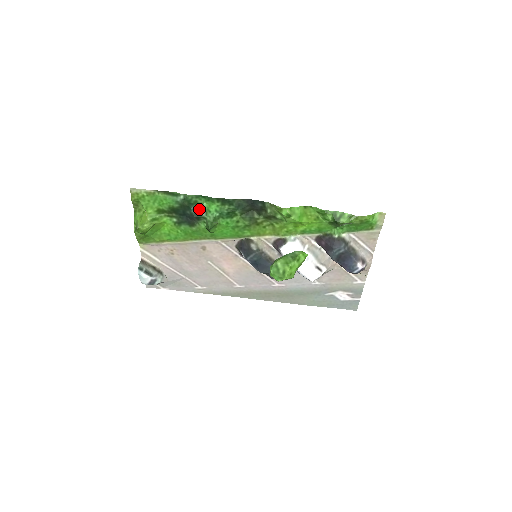
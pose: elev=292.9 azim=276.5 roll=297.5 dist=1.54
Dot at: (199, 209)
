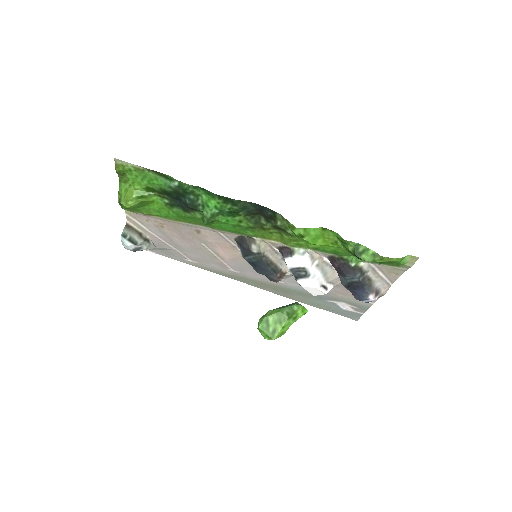
Dot at: (196, 200)
